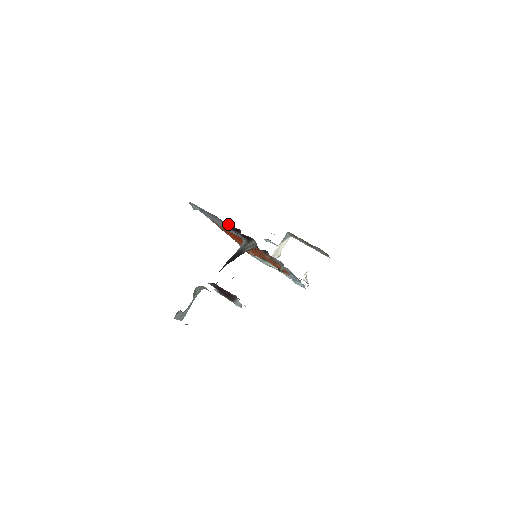
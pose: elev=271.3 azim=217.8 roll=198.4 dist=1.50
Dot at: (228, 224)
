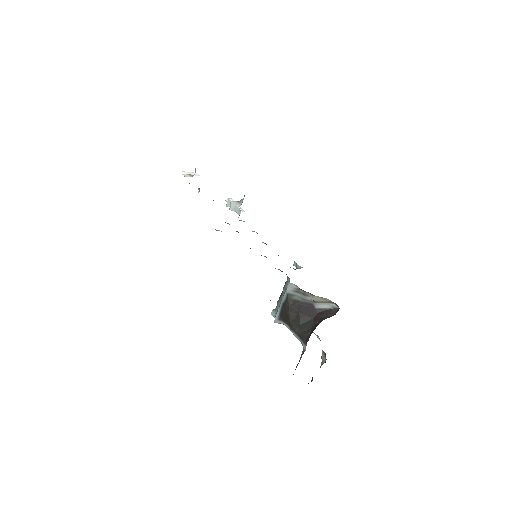
Dot at: occluded
